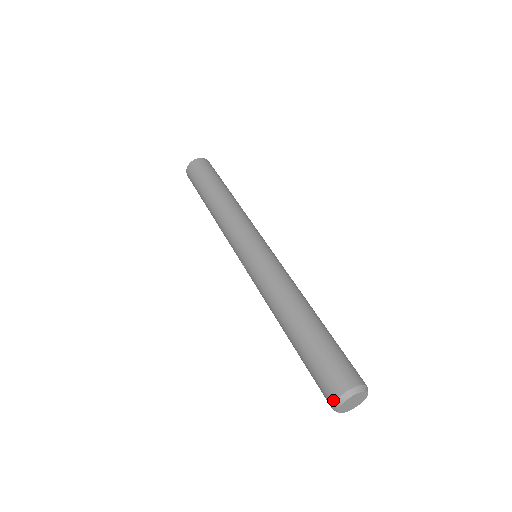
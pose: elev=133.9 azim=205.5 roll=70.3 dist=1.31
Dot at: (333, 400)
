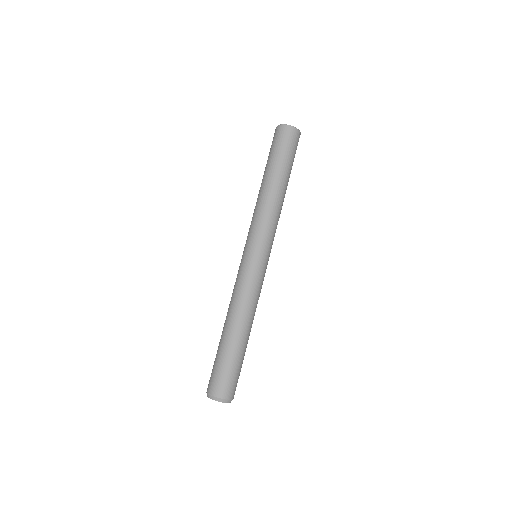
Dot at: (207, 392)
